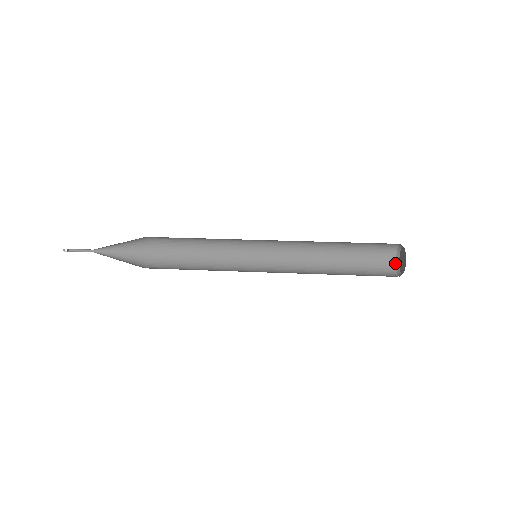
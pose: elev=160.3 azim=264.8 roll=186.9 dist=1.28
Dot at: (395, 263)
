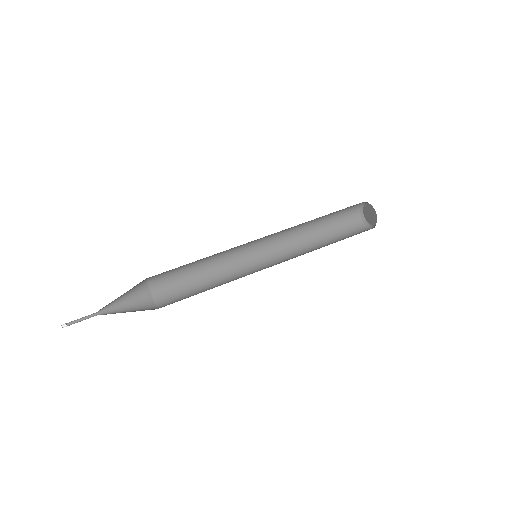
Dot at: (359, 208)
